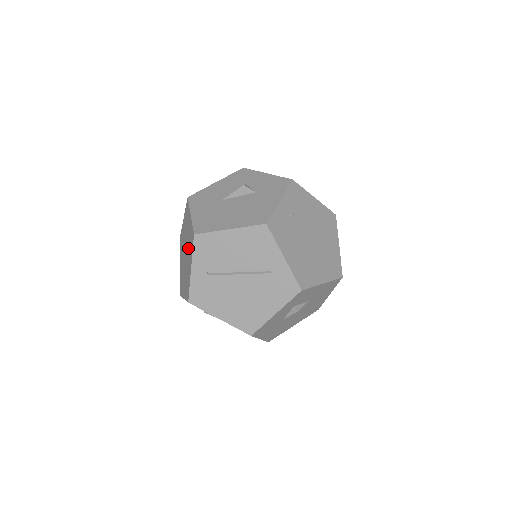
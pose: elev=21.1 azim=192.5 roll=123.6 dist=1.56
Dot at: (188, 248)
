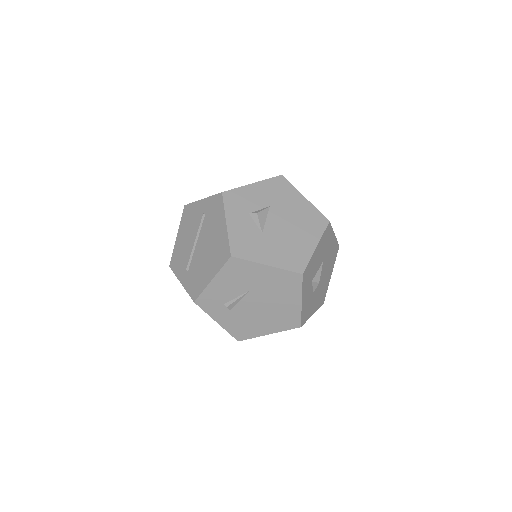
Dot at: occluded
